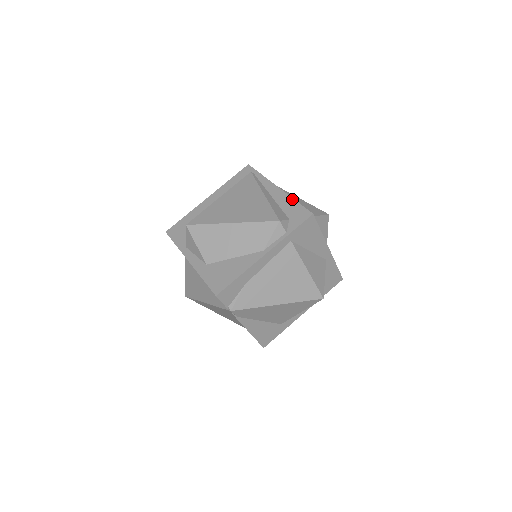
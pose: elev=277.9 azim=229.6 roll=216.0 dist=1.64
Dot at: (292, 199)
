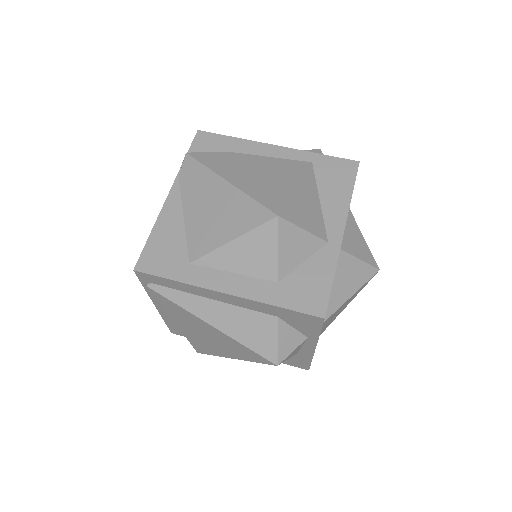
Dot at: occluded
